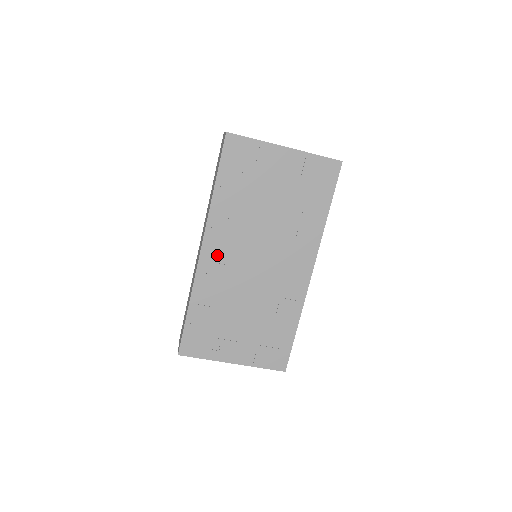
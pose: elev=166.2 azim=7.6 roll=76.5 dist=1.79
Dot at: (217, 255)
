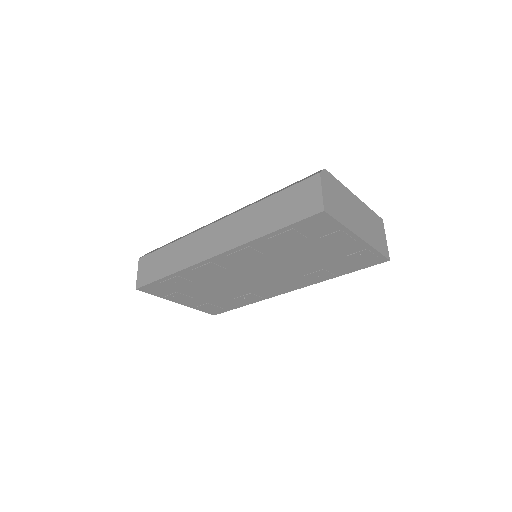
Dot at: (226, 263)
